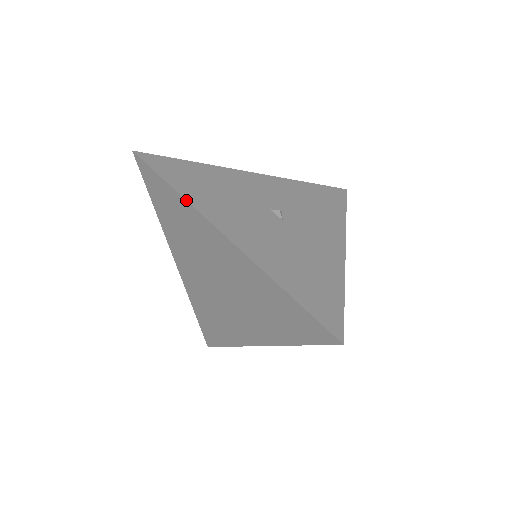
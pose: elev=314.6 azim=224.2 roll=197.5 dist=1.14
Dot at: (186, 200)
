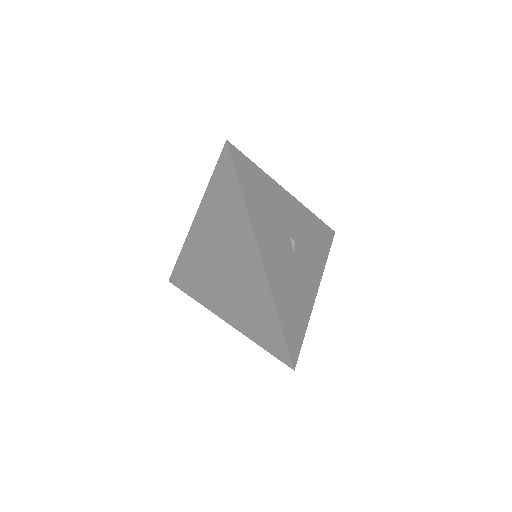
Dot at: (247, 209)
